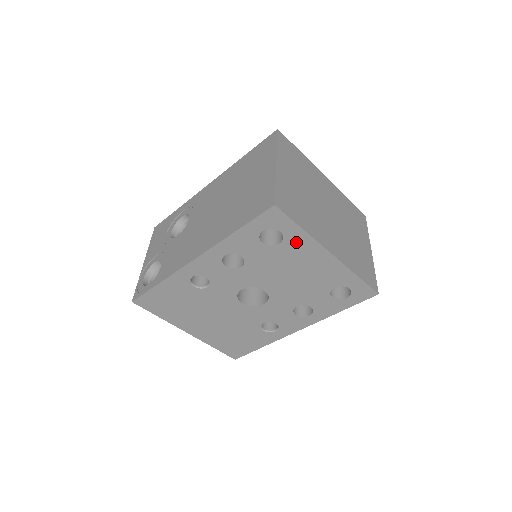
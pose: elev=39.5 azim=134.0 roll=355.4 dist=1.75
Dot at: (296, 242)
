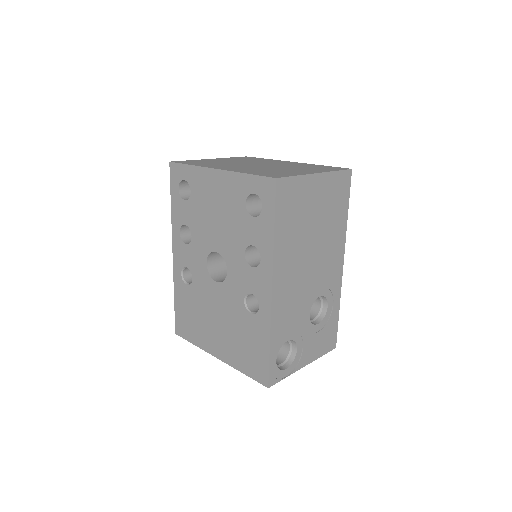
Dot at: (196, 180)
